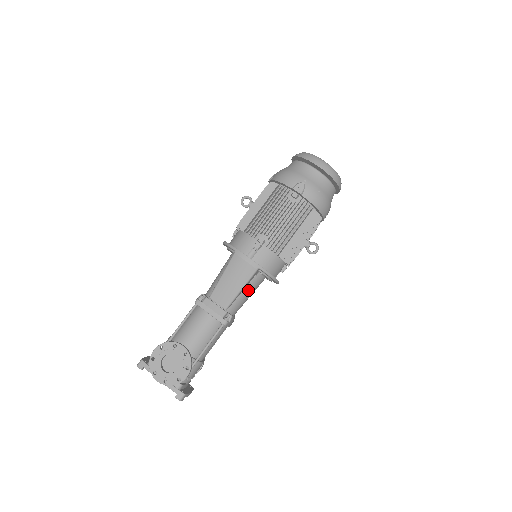
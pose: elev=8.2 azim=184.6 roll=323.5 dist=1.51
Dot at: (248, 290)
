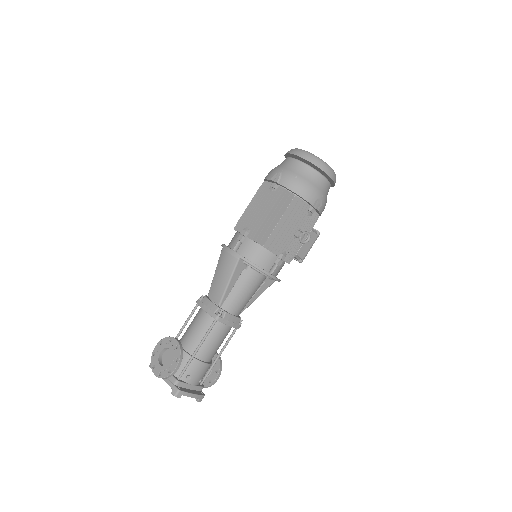
Dot at: (241, 286)
